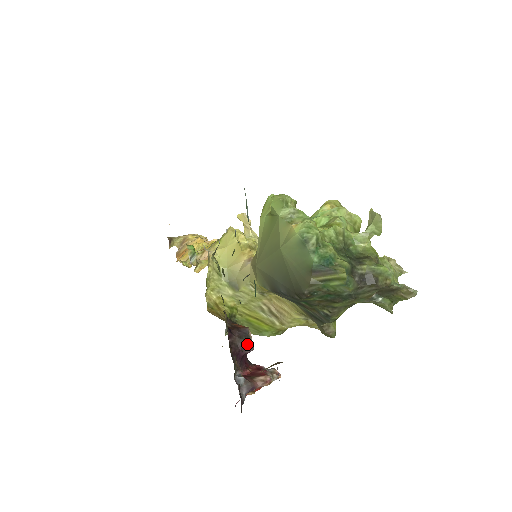
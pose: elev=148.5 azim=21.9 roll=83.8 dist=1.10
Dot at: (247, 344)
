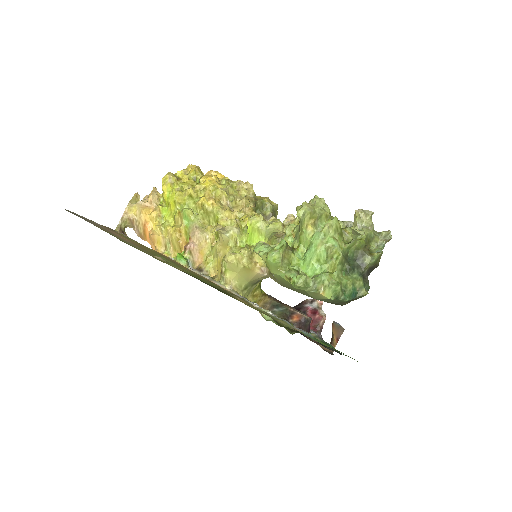
Dot at: (309, 323)
